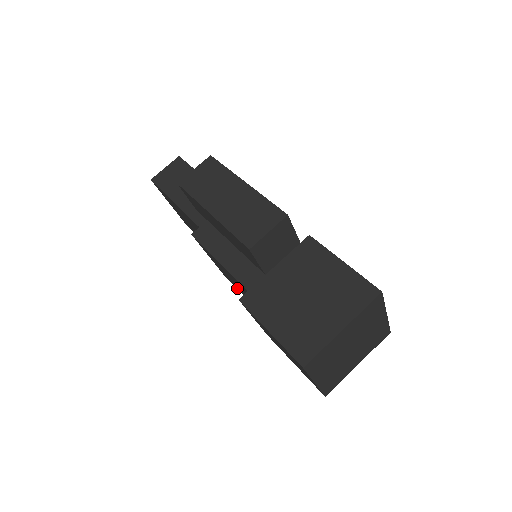
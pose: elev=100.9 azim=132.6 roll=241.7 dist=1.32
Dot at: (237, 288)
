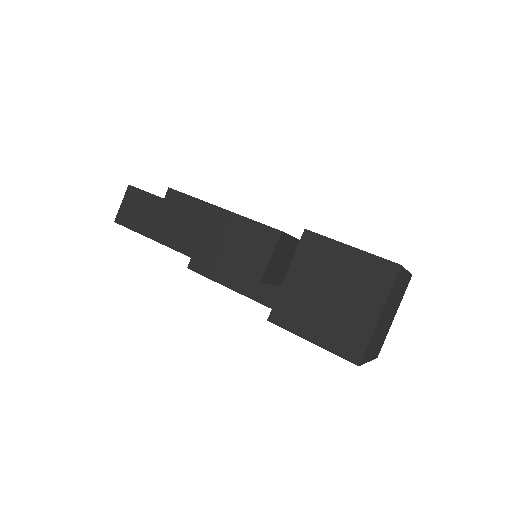
Dot at: occluded
